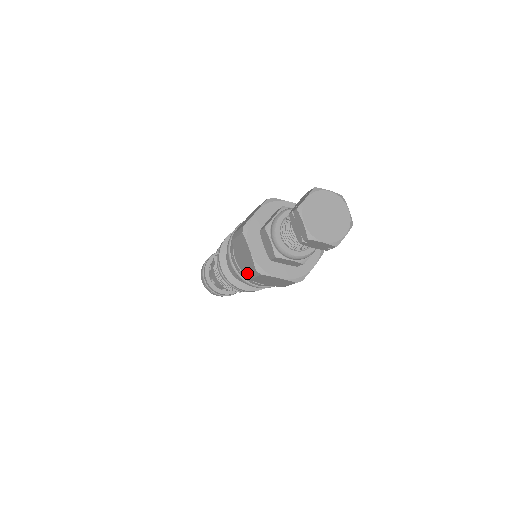
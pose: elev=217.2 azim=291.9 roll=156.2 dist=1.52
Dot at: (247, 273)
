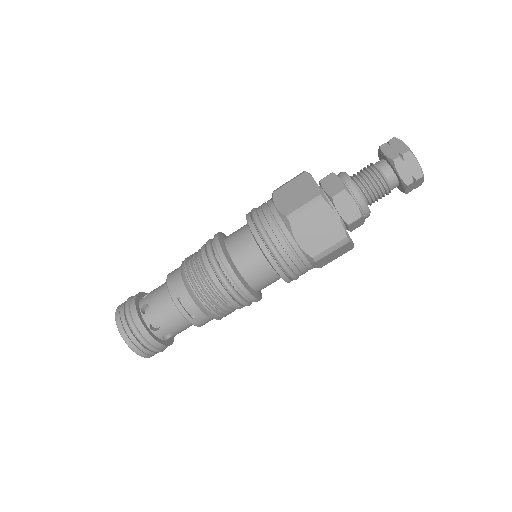
Dot at: (297, 208)
